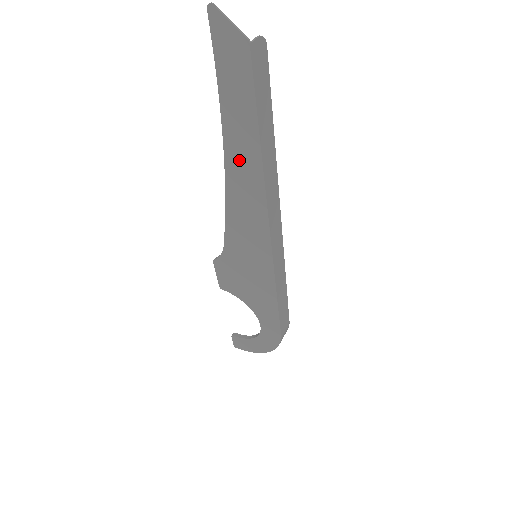
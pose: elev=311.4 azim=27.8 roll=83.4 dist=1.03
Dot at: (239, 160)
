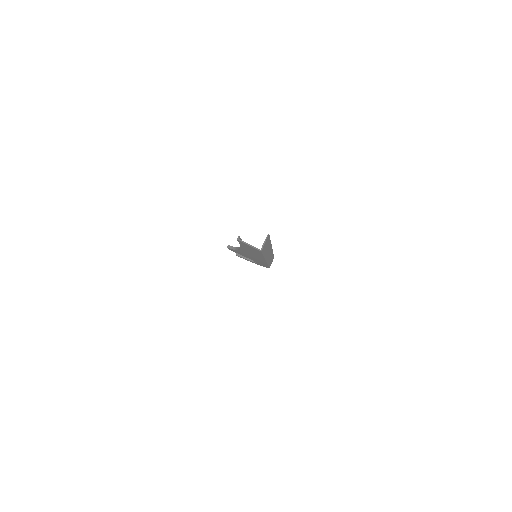
Dot at: (250, 252)
